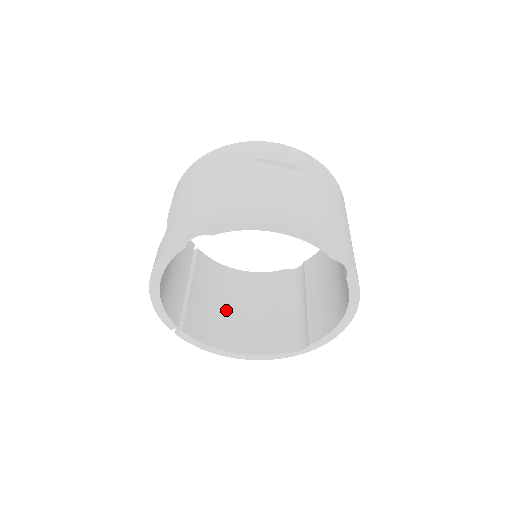
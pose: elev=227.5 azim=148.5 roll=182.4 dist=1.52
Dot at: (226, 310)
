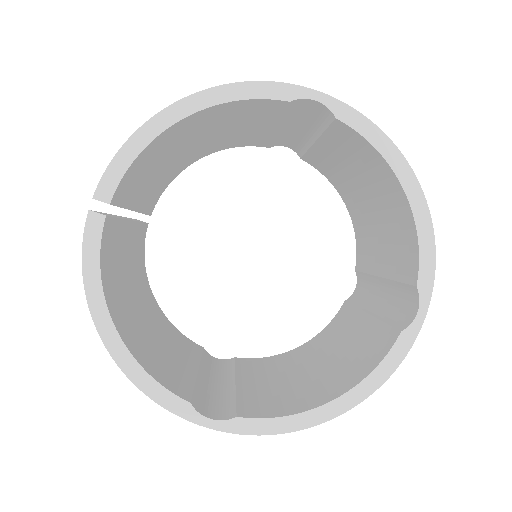
Dot at: (131, 295)
